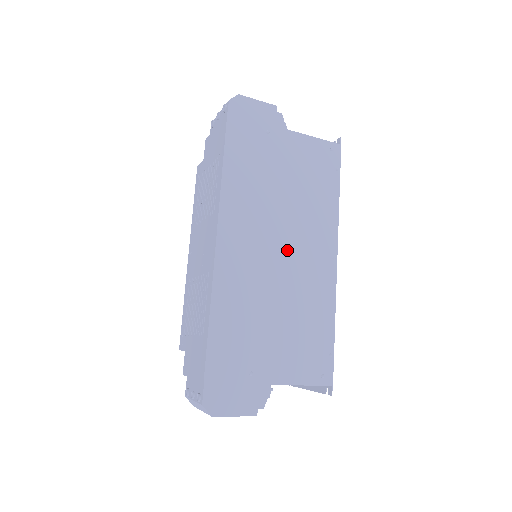
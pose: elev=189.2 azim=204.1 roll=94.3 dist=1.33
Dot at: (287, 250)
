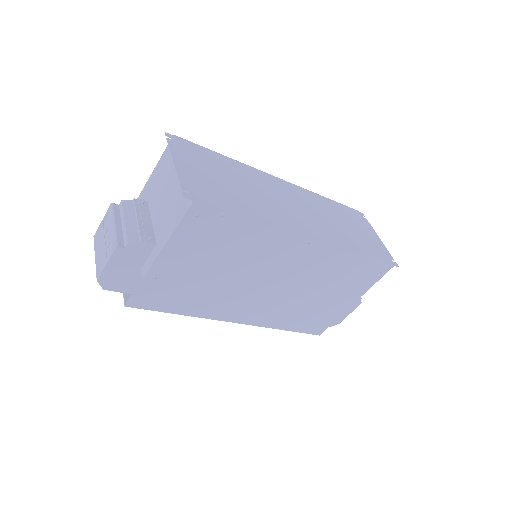
Dot at: (275, 279)
